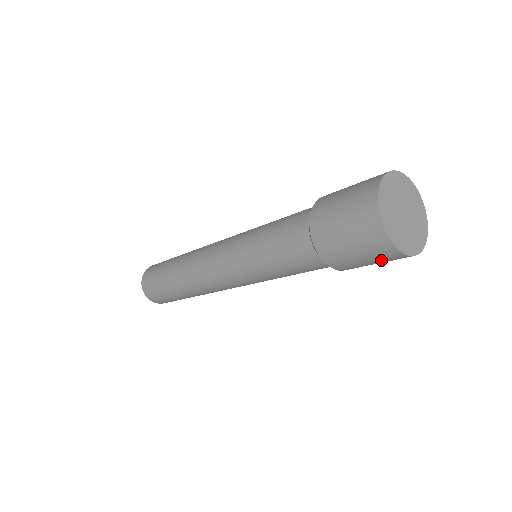
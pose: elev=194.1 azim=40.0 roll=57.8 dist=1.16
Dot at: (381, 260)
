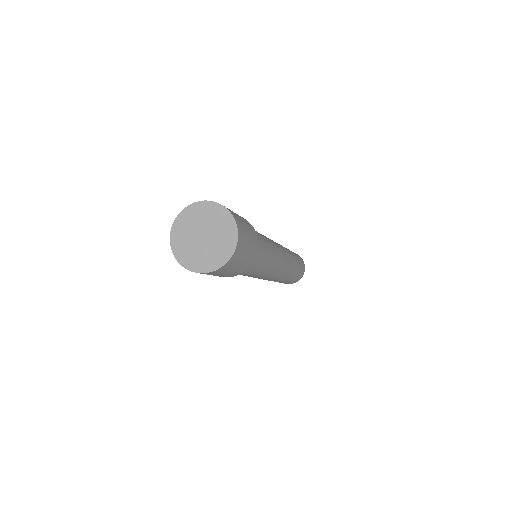
Dot at: occluded
